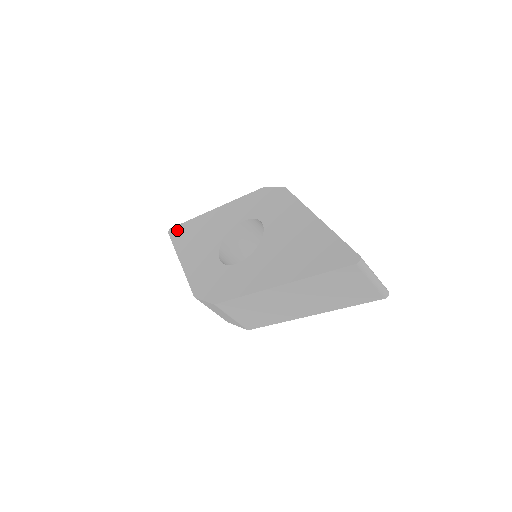
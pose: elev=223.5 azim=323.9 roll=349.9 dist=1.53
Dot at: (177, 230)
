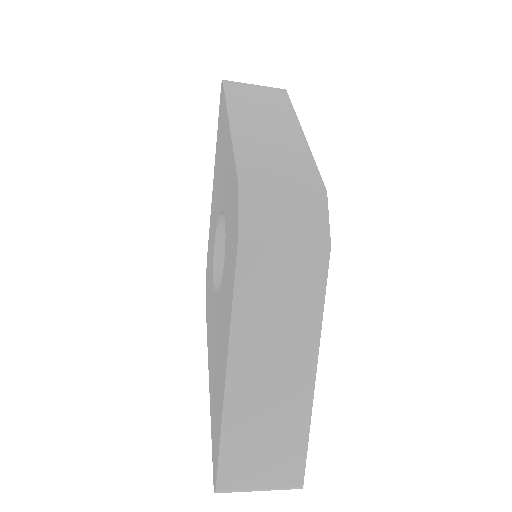
Dot at: (221, 100)
